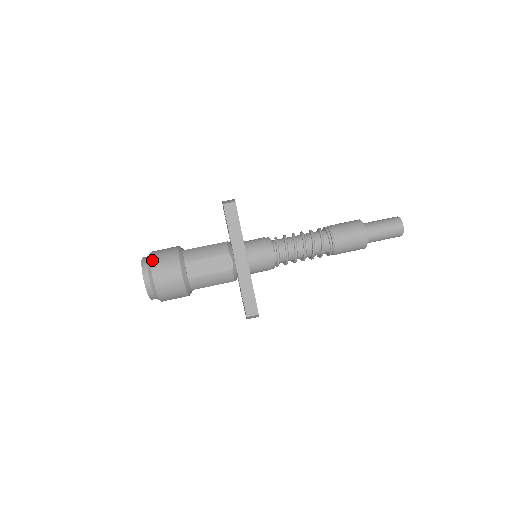
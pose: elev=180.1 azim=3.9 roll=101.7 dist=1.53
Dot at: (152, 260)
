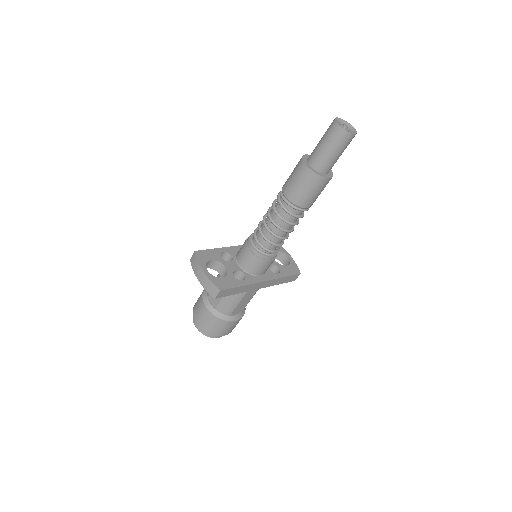
Dot at: (212, 334)
